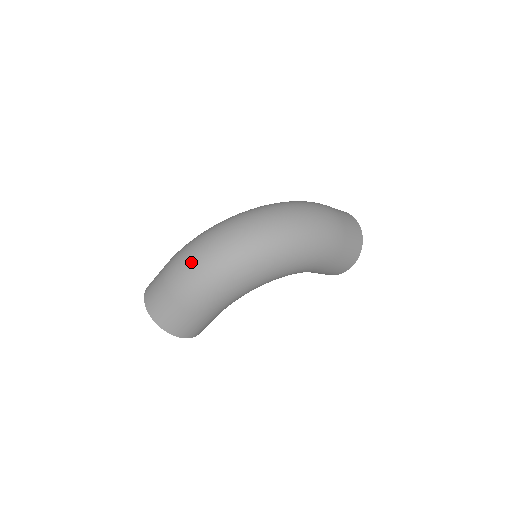
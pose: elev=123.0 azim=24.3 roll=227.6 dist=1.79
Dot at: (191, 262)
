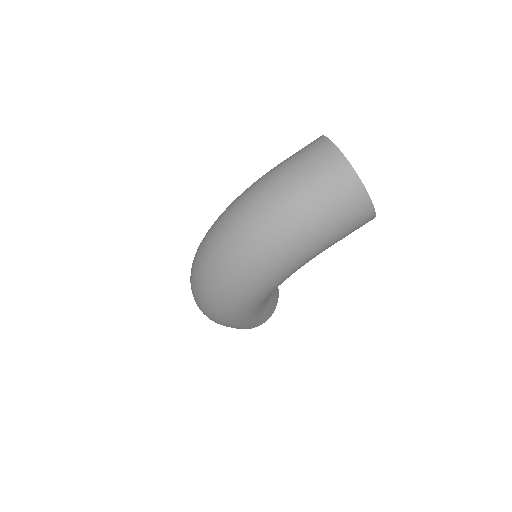
Dot at: occluded
